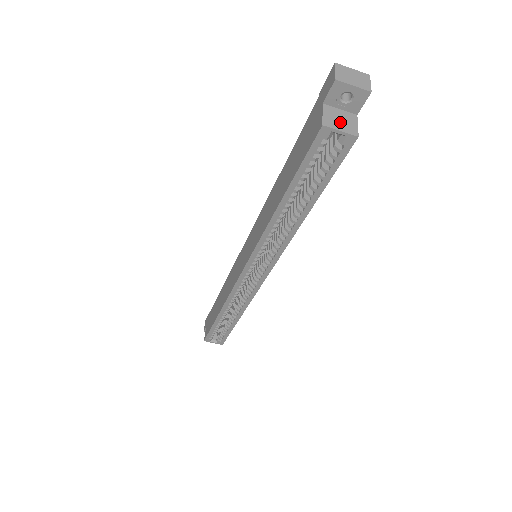
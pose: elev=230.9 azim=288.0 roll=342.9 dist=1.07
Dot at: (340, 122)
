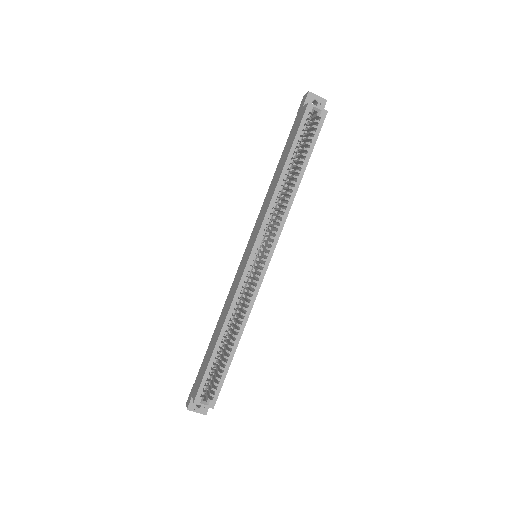
Dot at: (316, 108)
